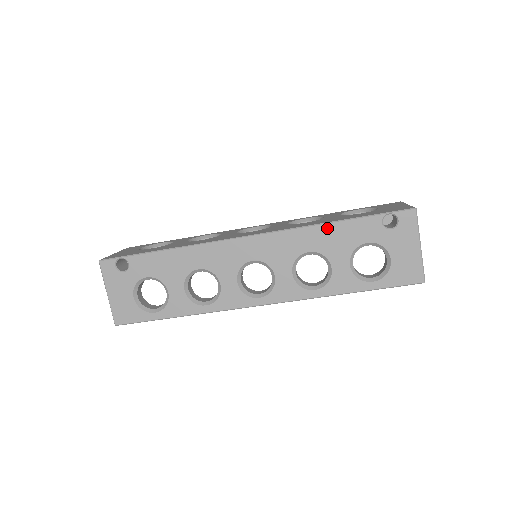
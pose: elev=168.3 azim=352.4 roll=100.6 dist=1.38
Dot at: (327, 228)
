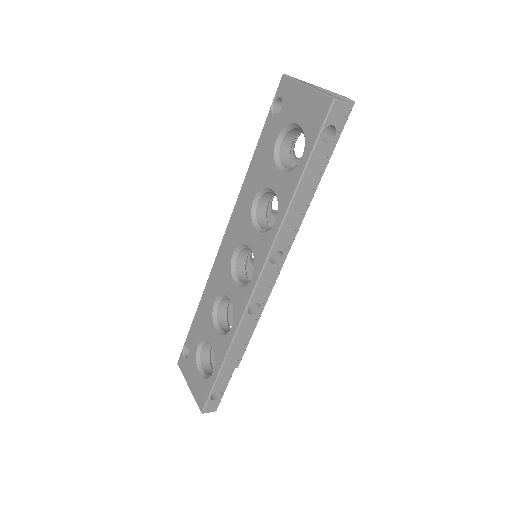
Dot at: (251, 169)
